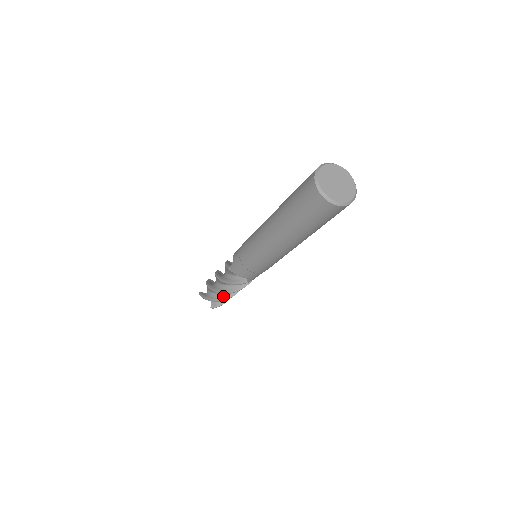
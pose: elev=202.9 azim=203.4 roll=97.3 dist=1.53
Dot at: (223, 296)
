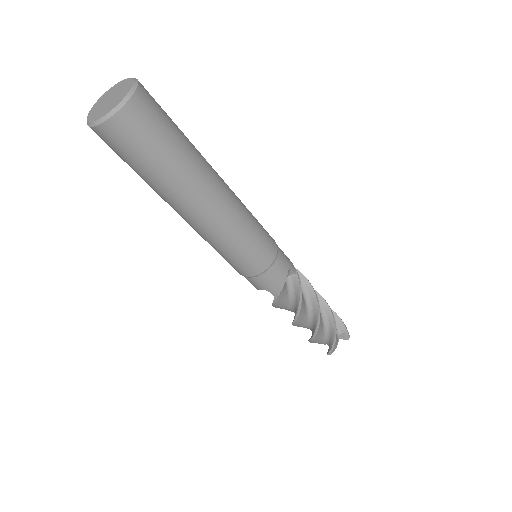
Dot at: (312, 332)
